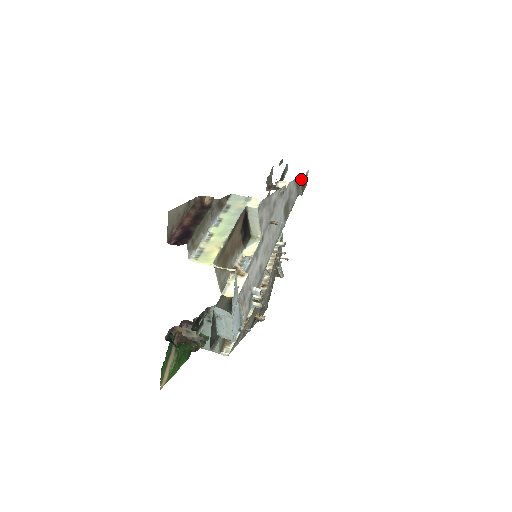
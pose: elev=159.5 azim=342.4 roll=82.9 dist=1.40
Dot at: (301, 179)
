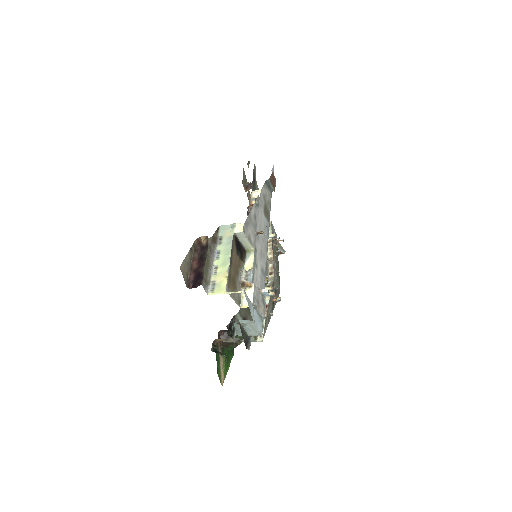
Dot at: (269, 180)
